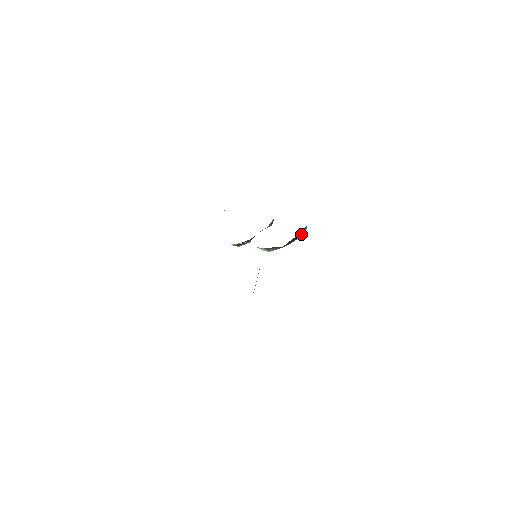
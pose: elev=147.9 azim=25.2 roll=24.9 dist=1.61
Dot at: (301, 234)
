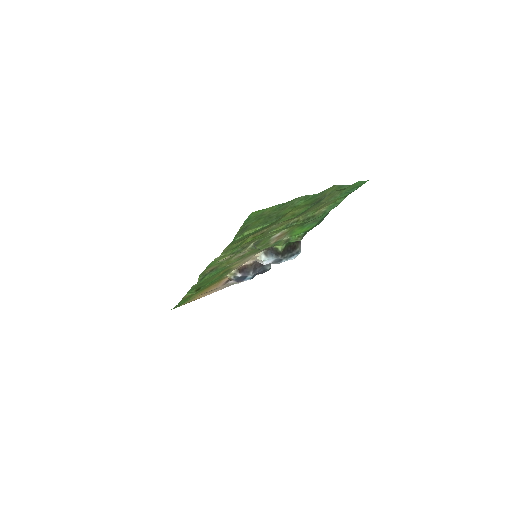
Dot at: (296, 248)
